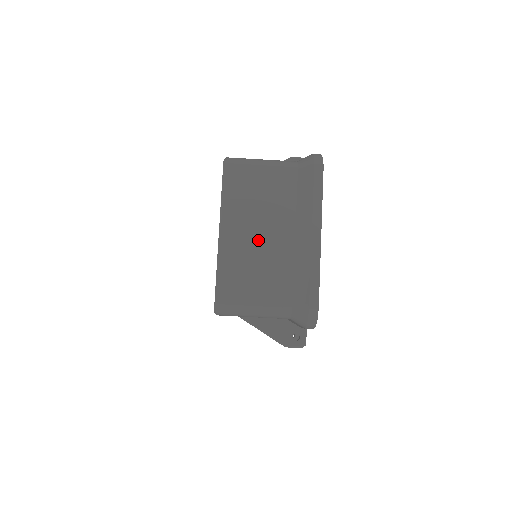
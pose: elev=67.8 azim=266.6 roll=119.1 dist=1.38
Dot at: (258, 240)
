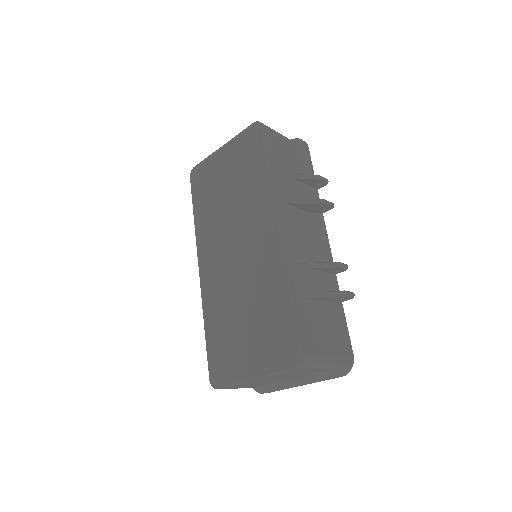
Dot at: occluded
